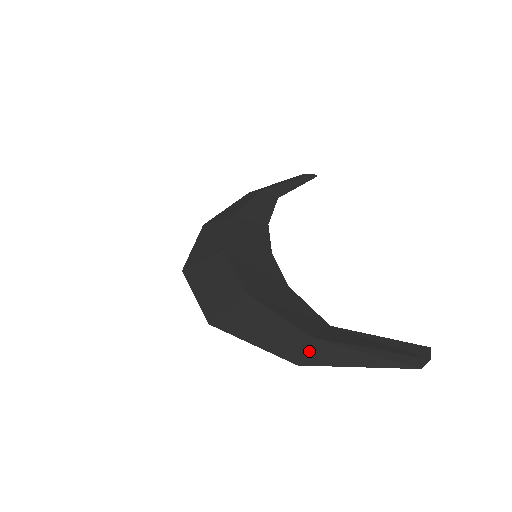
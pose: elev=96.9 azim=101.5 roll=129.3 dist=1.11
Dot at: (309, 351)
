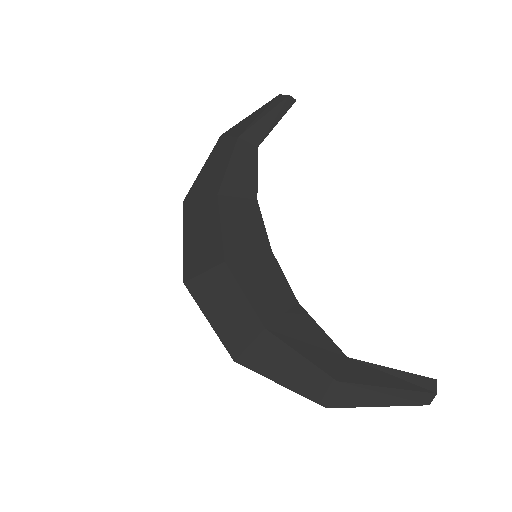
Dot at: (335, 394)
